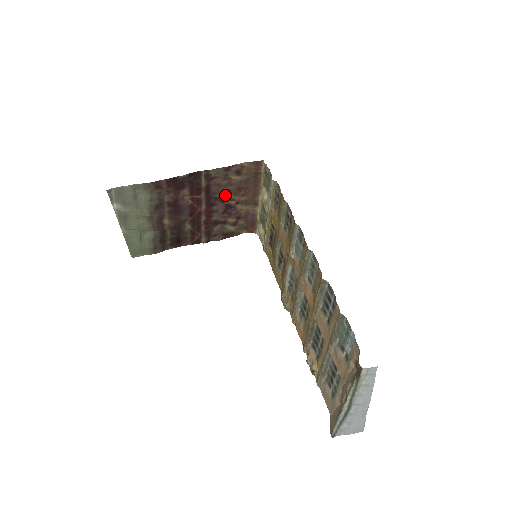
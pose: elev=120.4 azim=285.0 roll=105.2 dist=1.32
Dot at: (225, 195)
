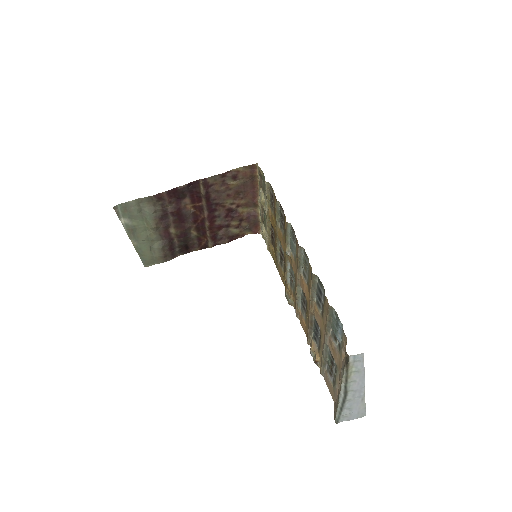
Dot at: (225, 200)
